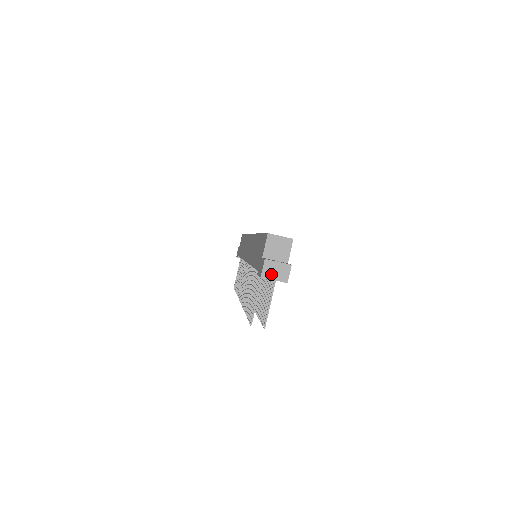
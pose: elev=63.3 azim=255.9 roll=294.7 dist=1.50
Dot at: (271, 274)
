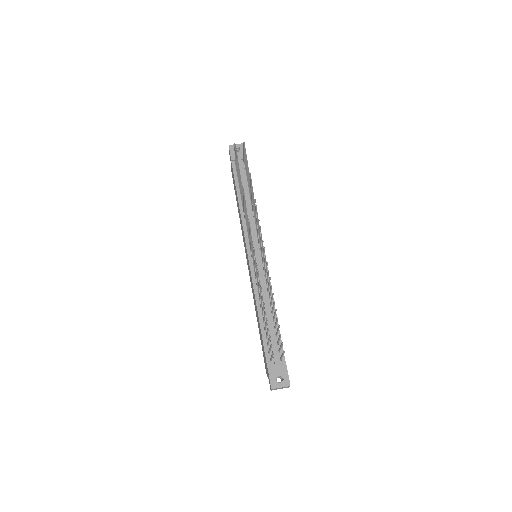
Dot at: occluded
